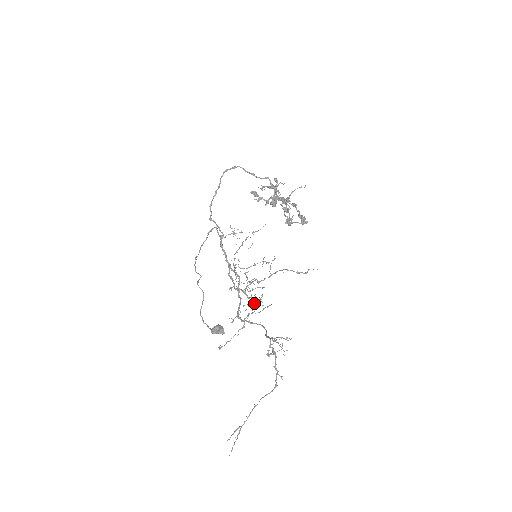
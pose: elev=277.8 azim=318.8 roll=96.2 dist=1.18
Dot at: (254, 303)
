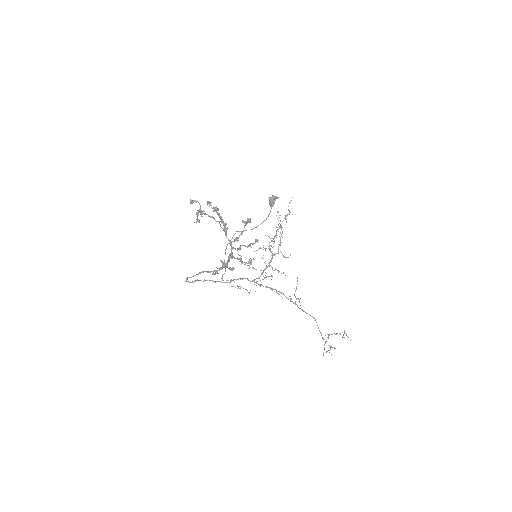
Dot at: (281, 229)
